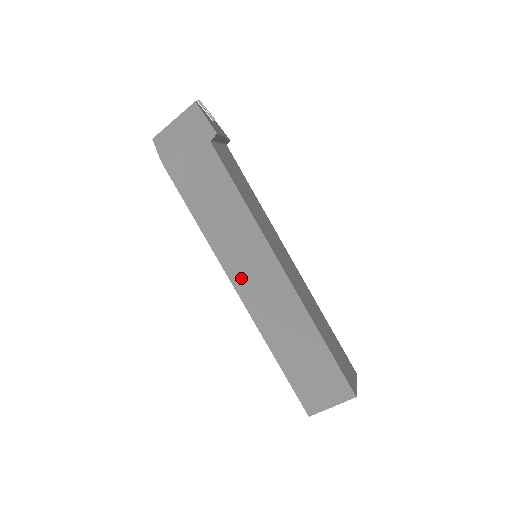
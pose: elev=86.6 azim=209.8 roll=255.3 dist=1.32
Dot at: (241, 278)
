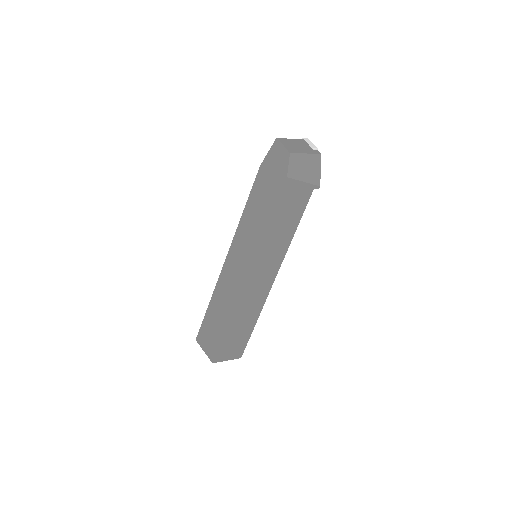
Dot at: (255, 273)
